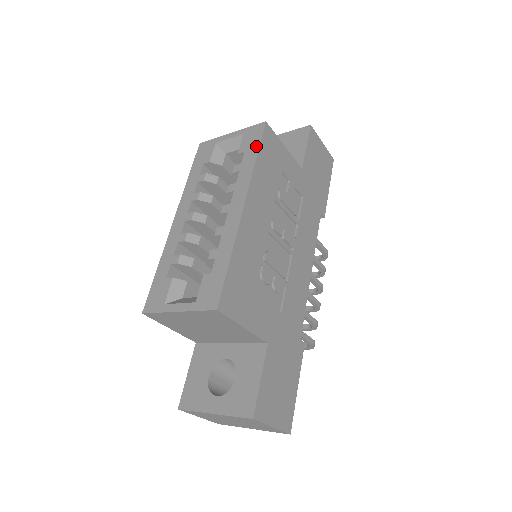
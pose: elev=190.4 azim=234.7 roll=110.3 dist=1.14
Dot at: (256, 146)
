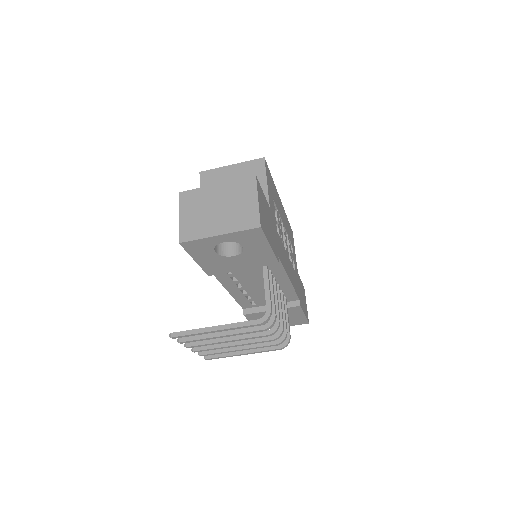
Dot at: occluded
